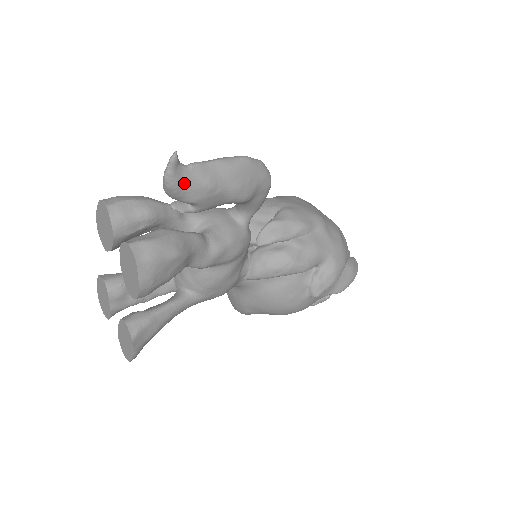
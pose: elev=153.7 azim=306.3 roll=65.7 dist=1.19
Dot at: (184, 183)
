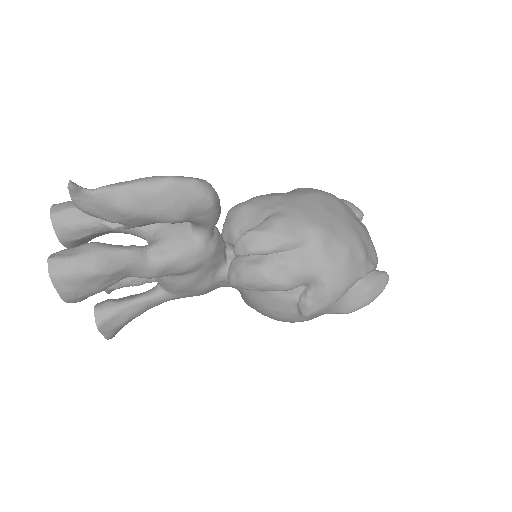
Dot at: (94, 207)
